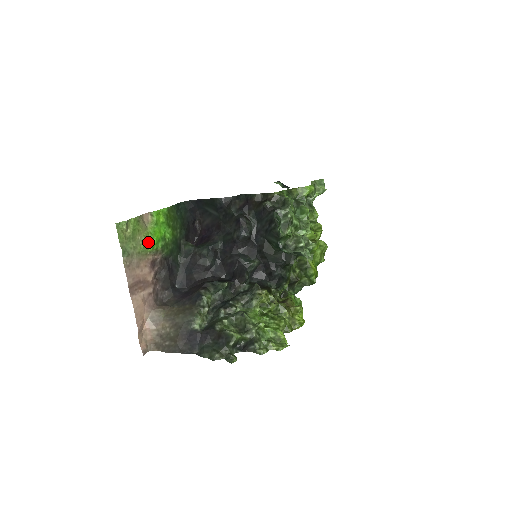
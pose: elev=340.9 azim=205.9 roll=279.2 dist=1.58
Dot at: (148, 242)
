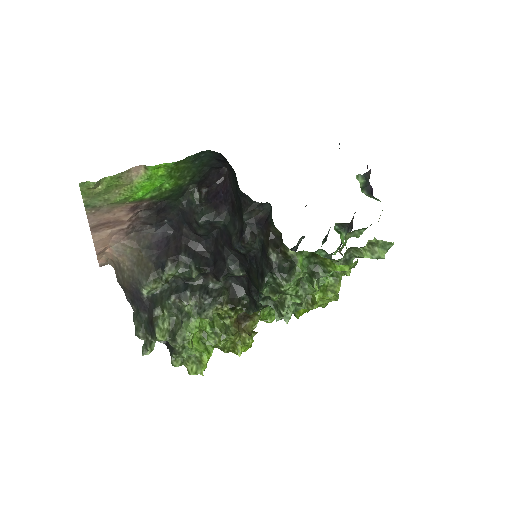
Dot at: (128, 196)
